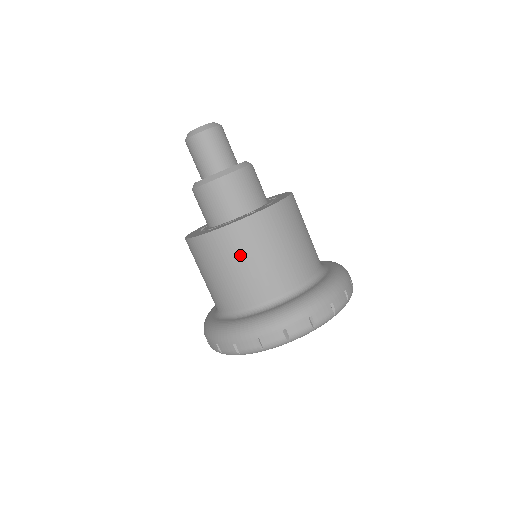
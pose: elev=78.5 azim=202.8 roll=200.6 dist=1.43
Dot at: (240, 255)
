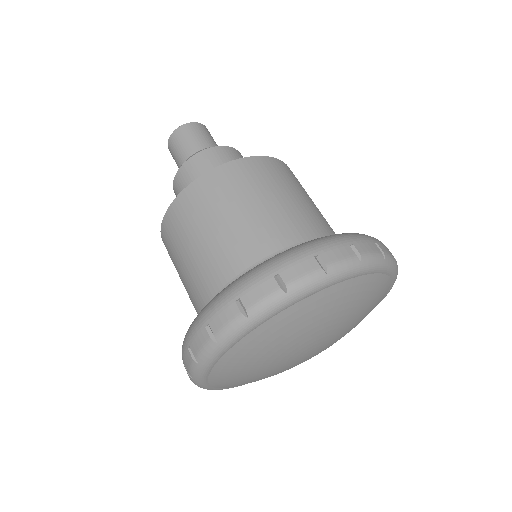
Dot at: (215, 209)
